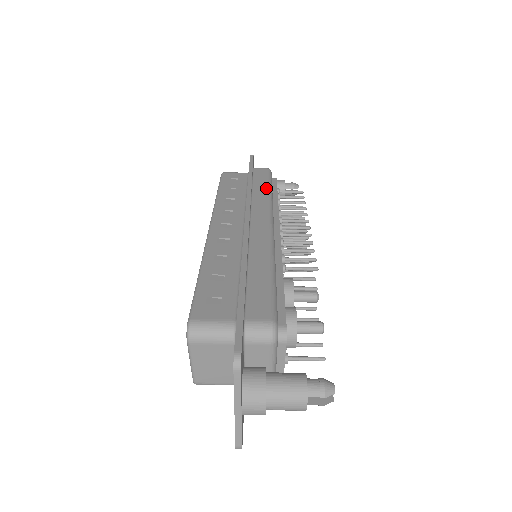
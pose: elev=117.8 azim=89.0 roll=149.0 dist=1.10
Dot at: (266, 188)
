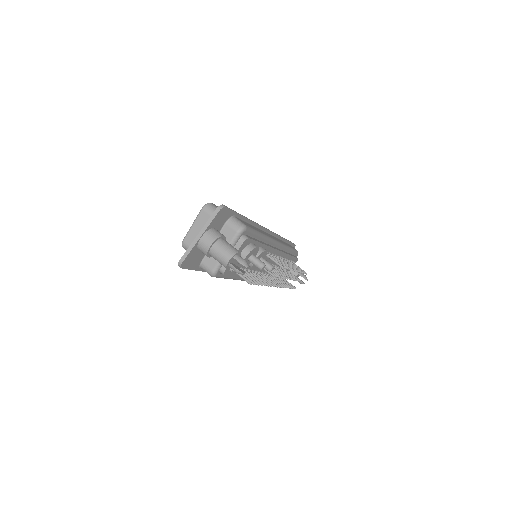
Dot at: occluded
